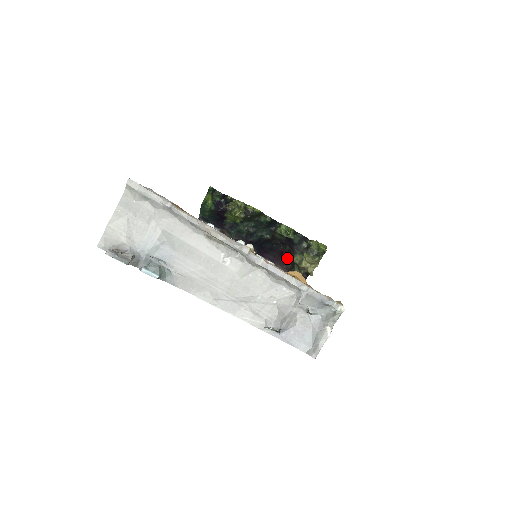
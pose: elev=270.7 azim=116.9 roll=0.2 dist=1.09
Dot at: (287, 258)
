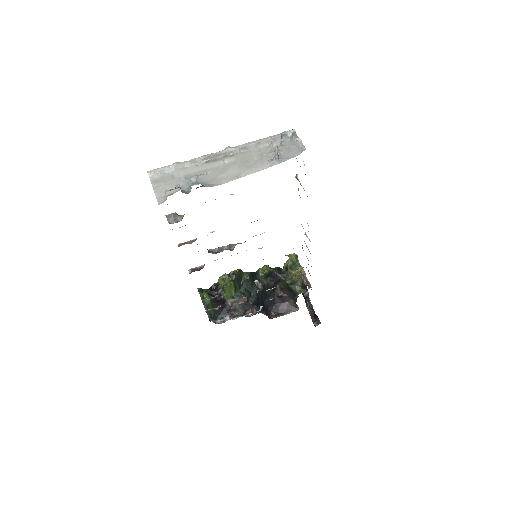
Dot at: (285, 298)
